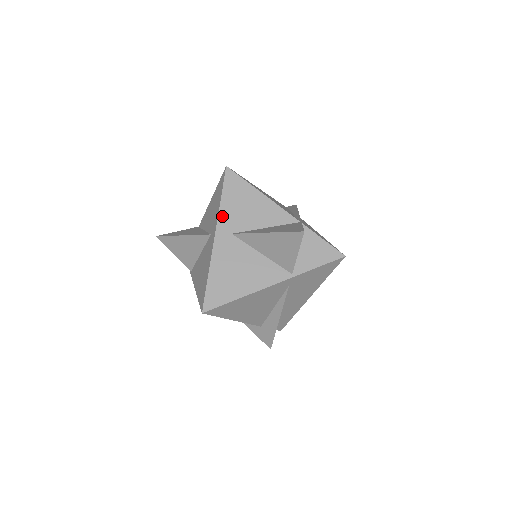
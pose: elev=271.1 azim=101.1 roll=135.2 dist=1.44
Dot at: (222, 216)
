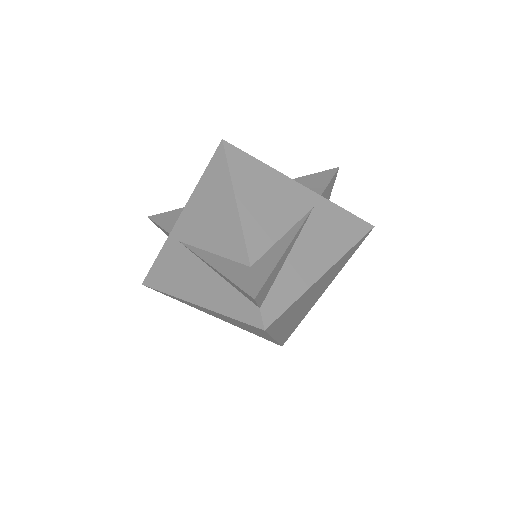
Dot at: occluded
